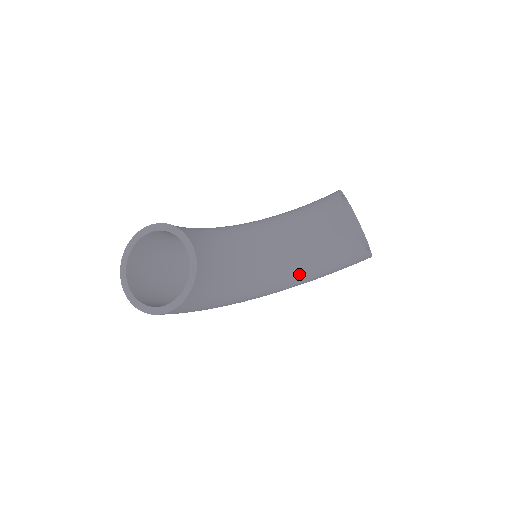
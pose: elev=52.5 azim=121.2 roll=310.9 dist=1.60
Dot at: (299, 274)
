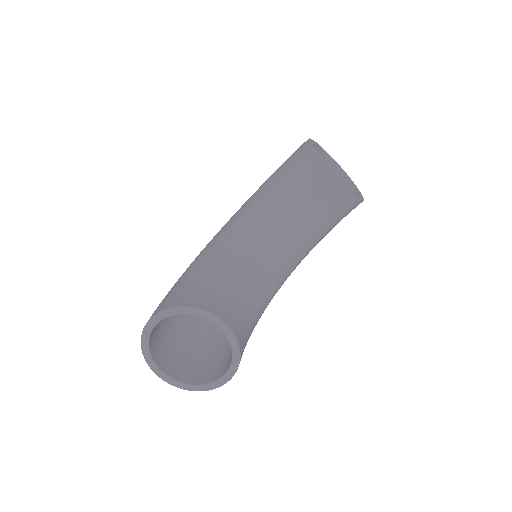
Dot at: (306, 253)
